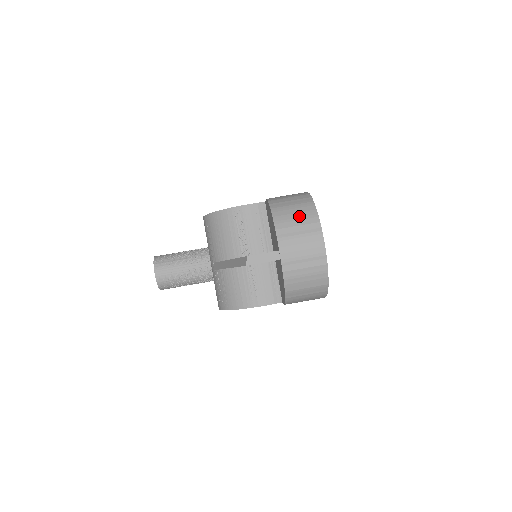
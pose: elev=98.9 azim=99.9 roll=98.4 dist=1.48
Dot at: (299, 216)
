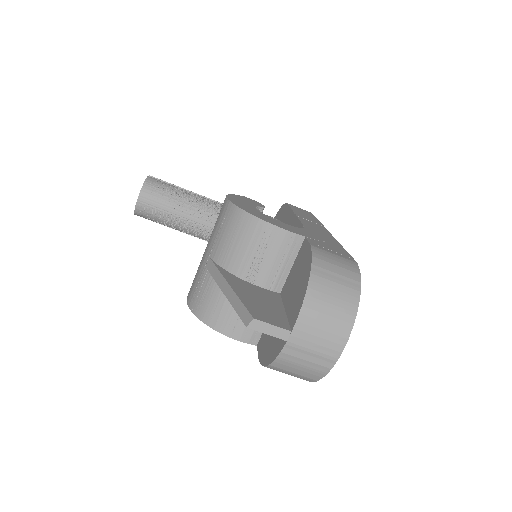
Dot at: (336, 304)
